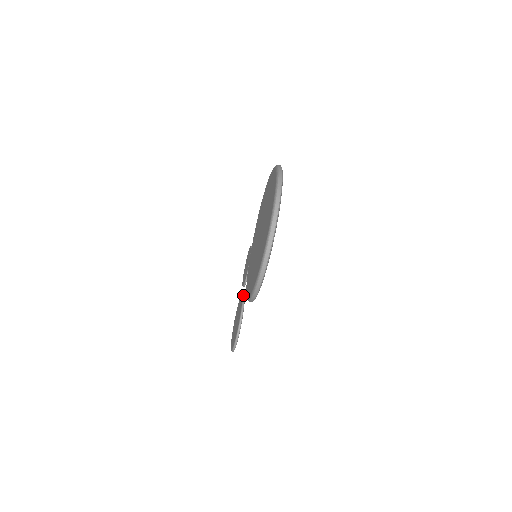
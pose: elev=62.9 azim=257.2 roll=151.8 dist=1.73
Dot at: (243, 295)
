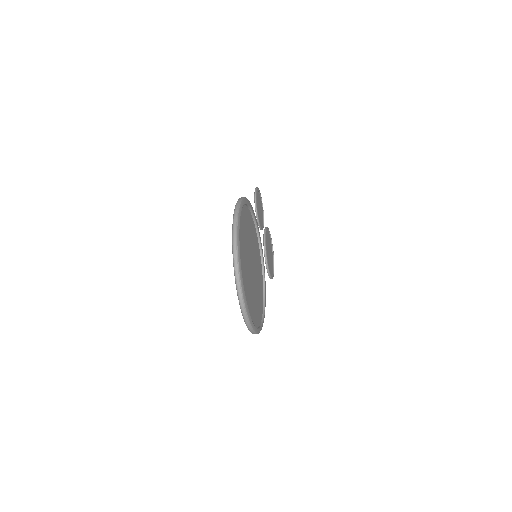
Dot at: (264, 244)
